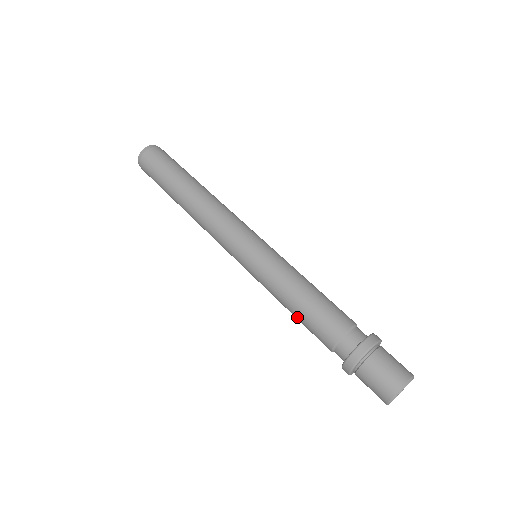
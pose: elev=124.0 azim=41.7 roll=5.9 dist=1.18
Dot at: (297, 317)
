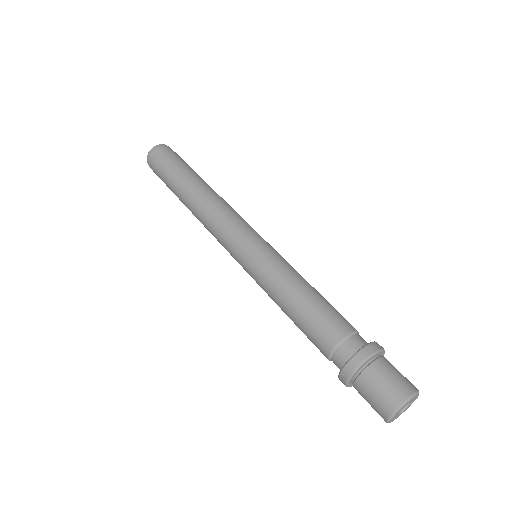
Dot at: (294, 318)
